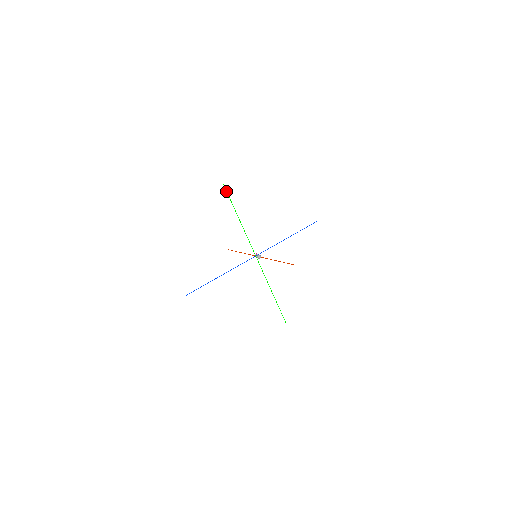
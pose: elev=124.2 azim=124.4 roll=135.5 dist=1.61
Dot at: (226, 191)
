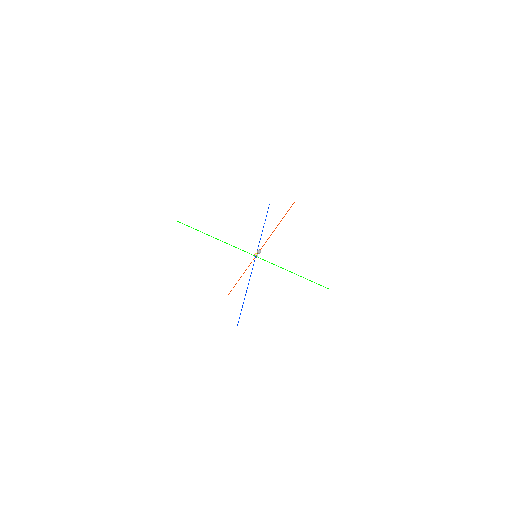
Dot at: occluded
